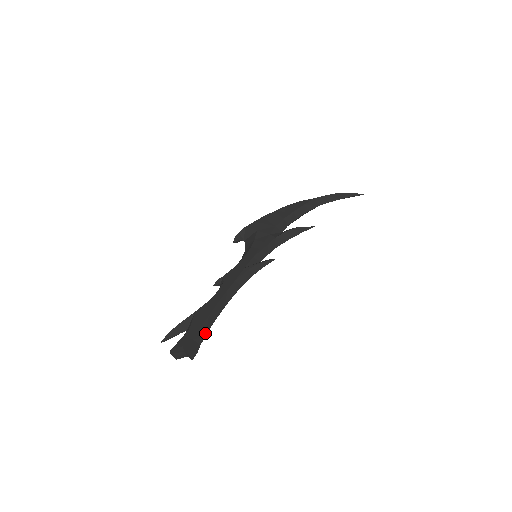
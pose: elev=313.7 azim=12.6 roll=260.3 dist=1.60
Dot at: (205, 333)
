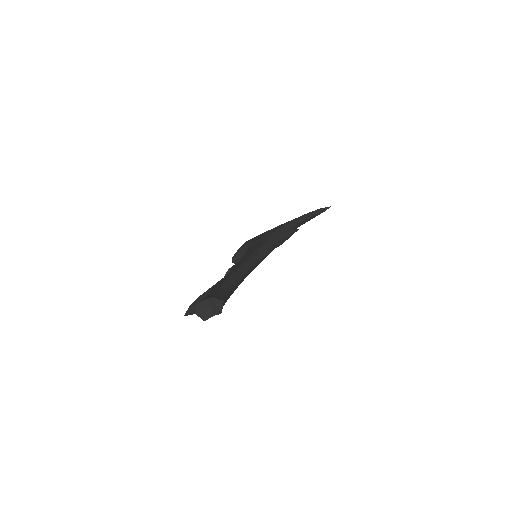
Dot at: (227, 292)
